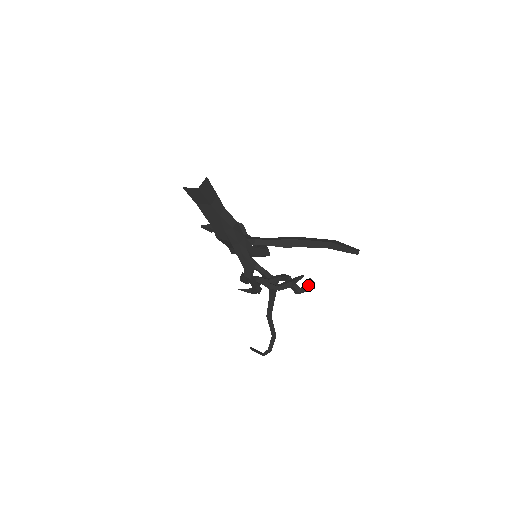
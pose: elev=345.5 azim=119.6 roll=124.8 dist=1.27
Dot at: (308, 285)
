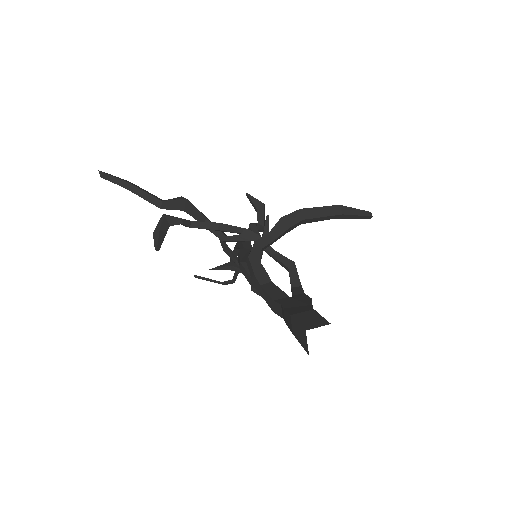
Dot at: (264, 214)
